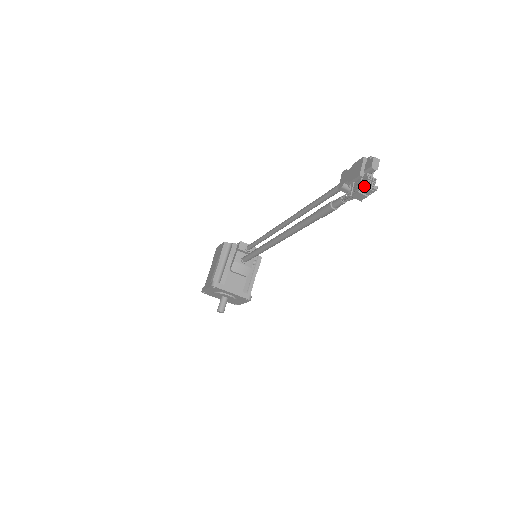
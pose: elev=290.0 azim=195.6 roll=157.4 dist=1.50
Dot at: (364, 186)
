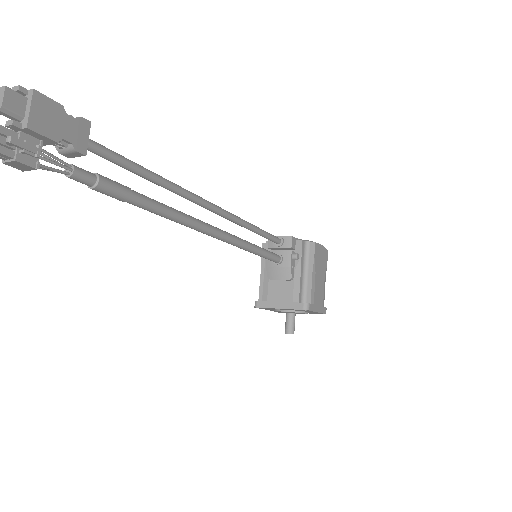
Dot at: out of frame
